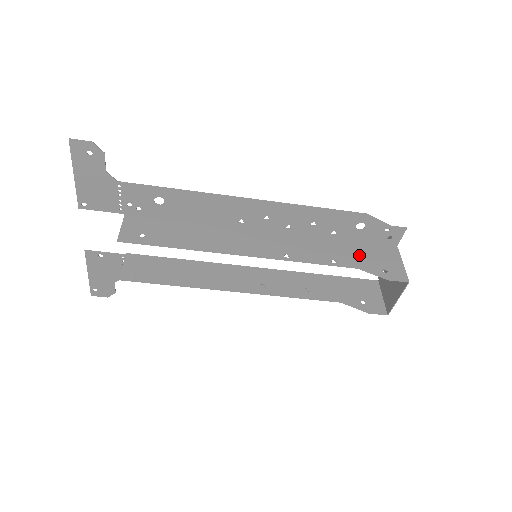
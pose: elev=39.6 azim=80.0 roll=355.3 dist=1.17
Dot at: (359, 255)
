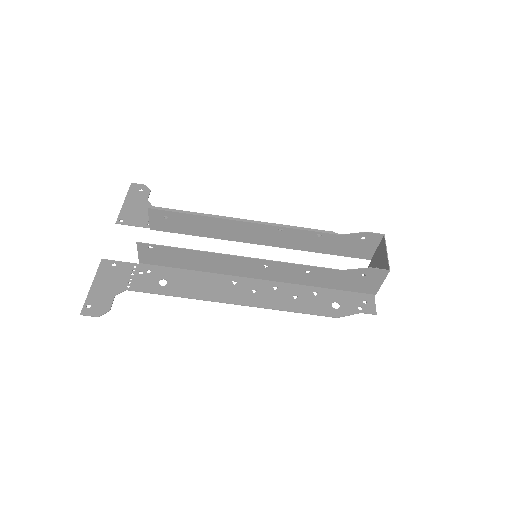
Dot at: (339, 245)
